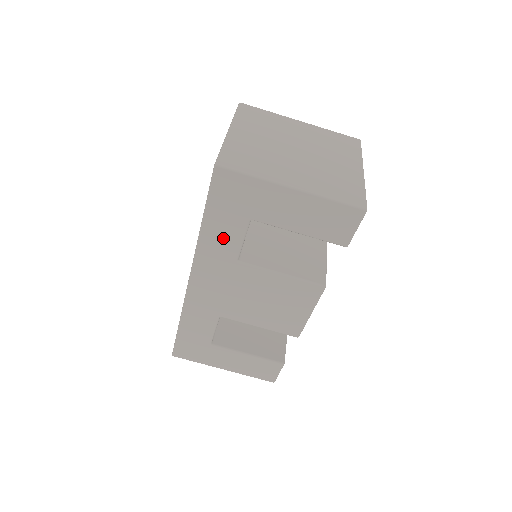
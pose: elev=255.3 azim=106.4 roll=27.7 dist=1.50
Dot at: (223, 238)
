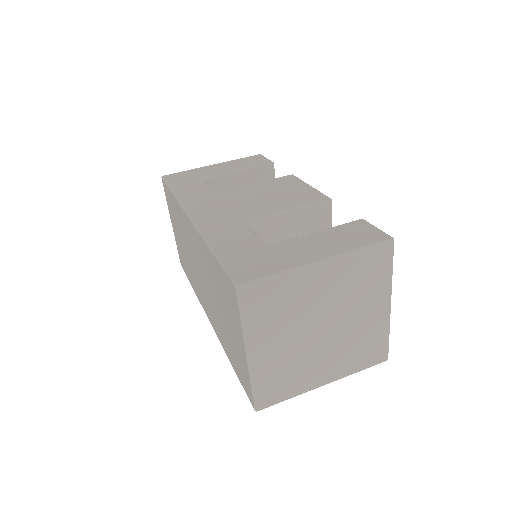
Dot at: (193, 190)
